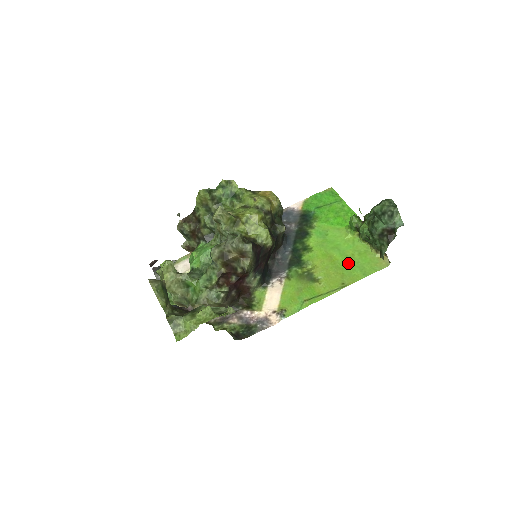
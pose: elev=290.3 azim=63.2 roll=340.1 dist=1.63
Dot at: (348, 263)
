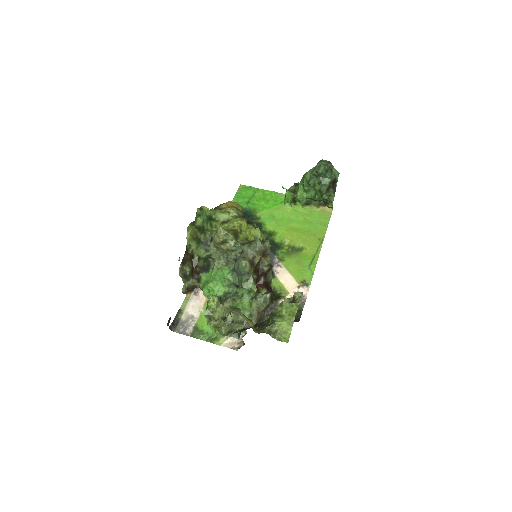
Dot at: (308, 225)
